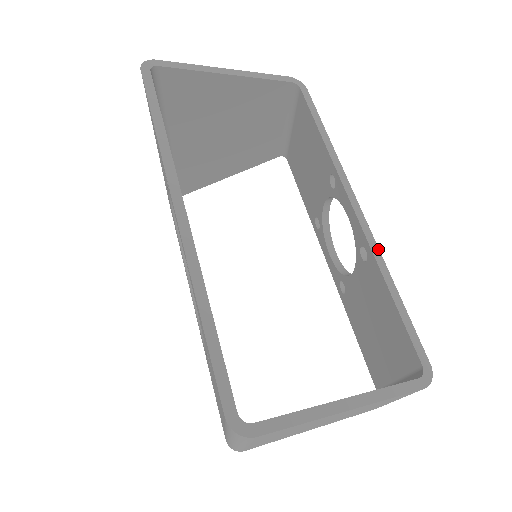
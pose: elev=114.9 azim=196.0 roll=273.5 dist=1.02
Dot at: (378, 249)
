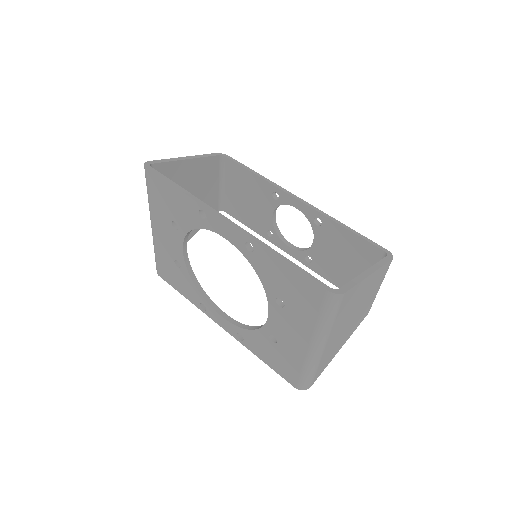
Dot at: (325, 213)
